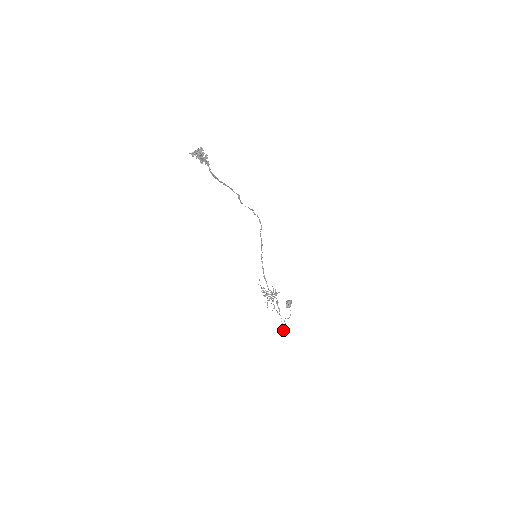
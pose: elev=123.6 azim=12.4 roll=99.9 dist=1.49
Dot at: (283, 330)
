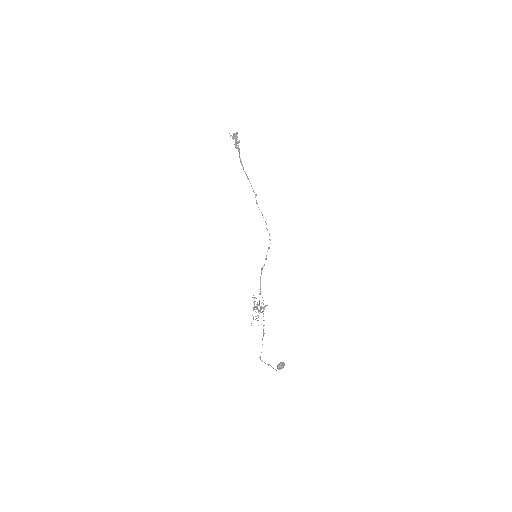
Dot at: (260, 358)
